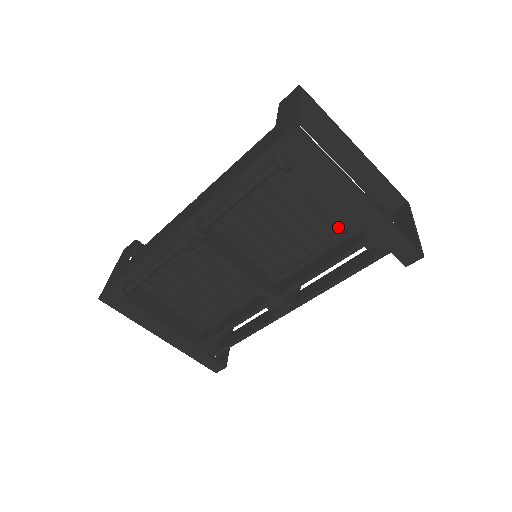
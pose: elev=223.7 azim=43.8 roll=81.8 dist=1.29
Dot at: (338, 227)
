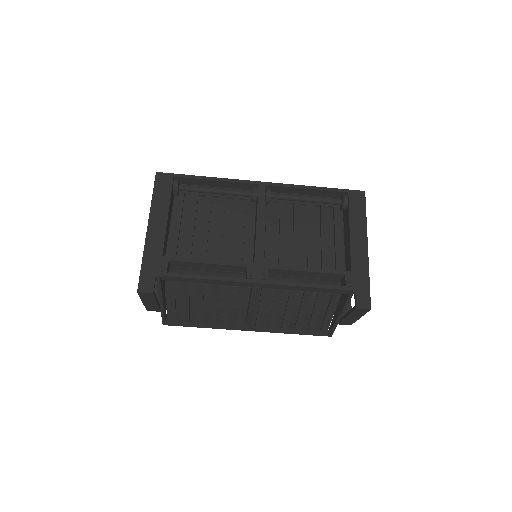
Dot at: (329, 267)
